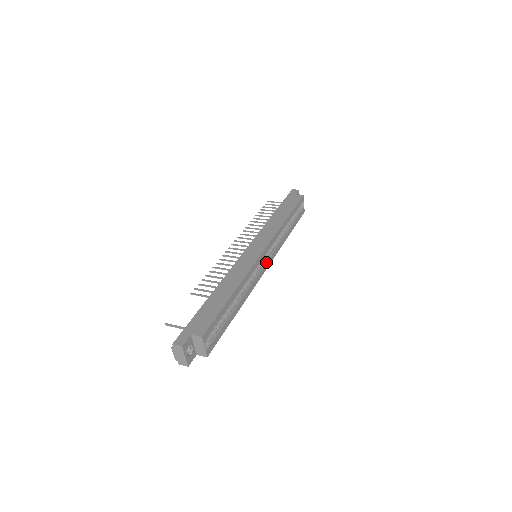
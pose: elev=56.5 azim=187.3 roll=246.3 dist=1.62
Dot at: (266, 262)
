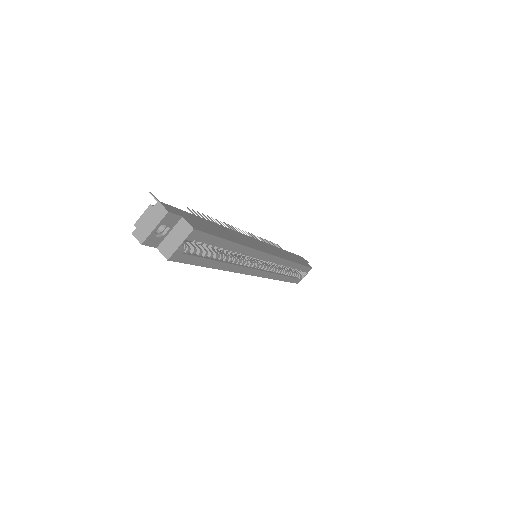
Dot at: (261, 269)
